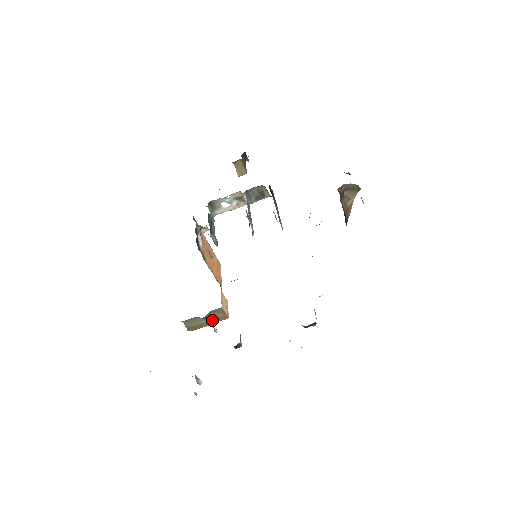
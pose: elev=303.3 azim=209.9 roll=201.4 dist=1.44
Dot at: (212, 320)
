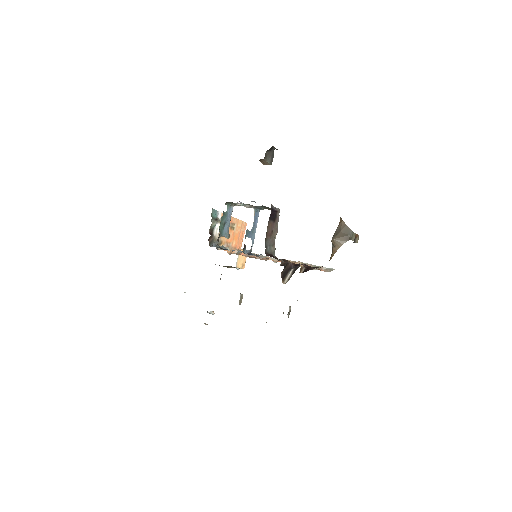
Dot at: (232, 267)
